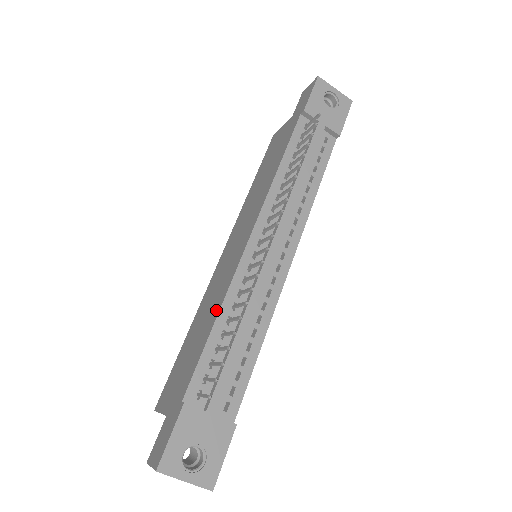
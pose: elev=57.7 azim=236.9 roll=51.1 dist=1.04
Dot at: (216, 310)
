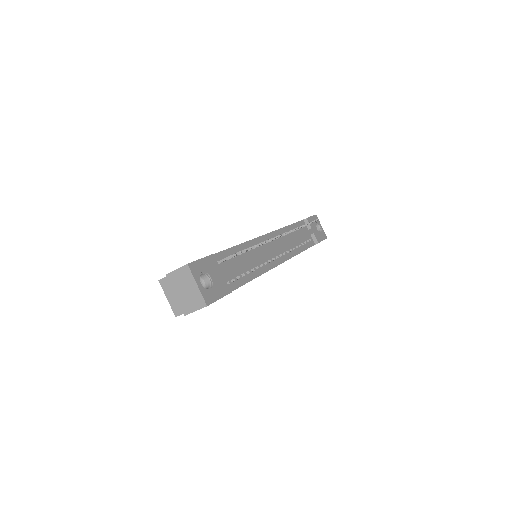
Dot at: occluded
